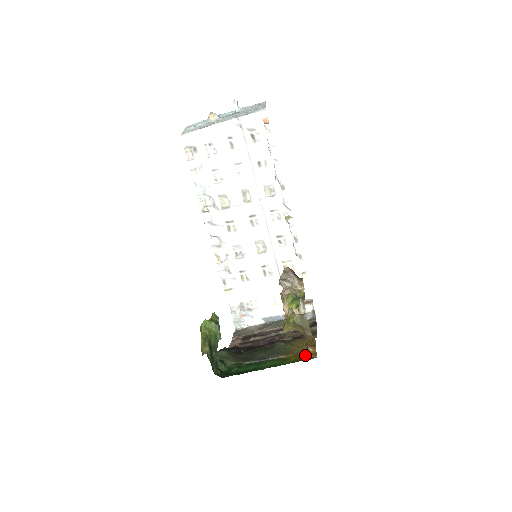
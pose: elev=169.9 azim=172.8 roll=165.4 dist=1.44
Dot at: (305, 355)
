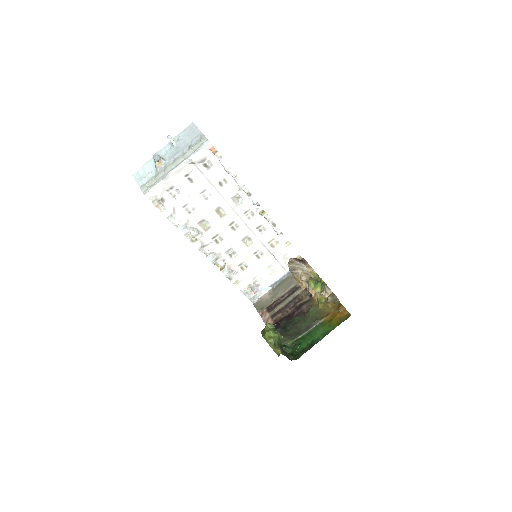
Dot at: (340, 315)
